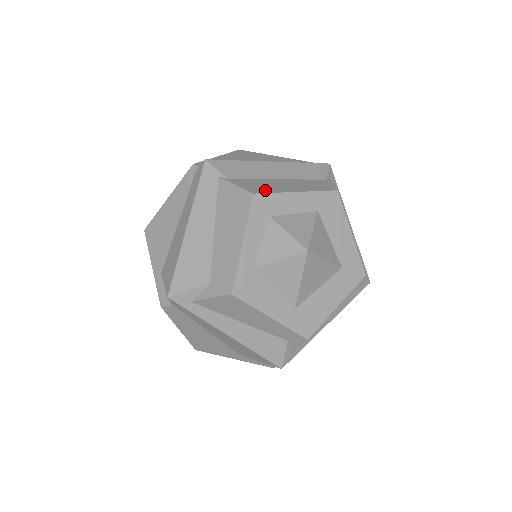
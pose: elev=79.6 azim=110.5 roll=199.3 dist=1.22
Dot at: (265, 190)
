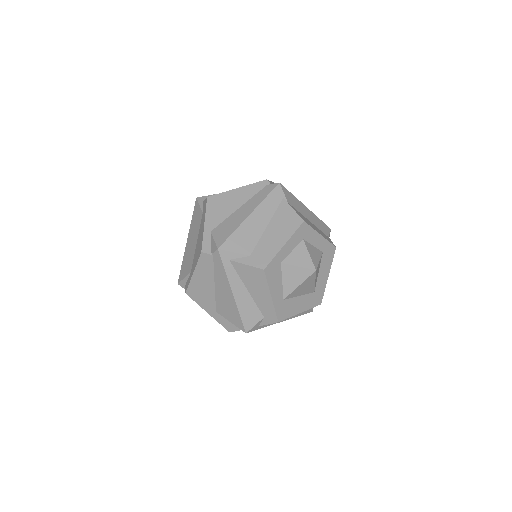
Dot at: (308, 223)
